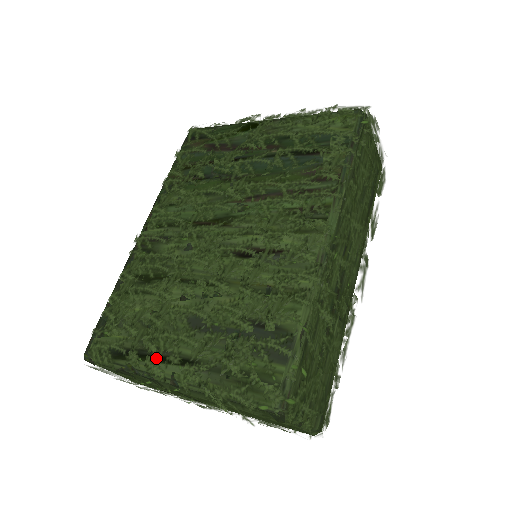
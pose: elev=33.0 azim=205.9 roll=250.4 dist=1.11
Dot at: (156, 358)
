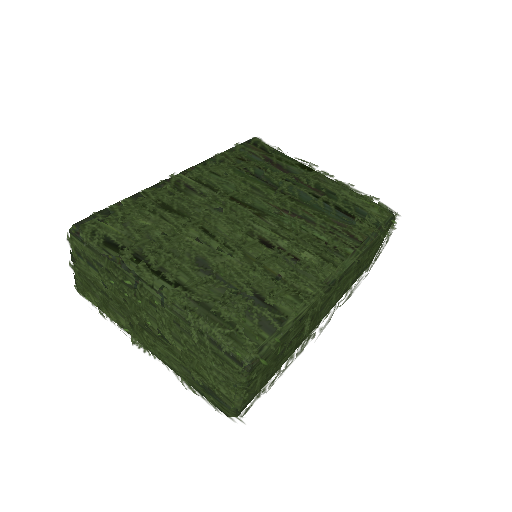
Dot at: (152, 267)
